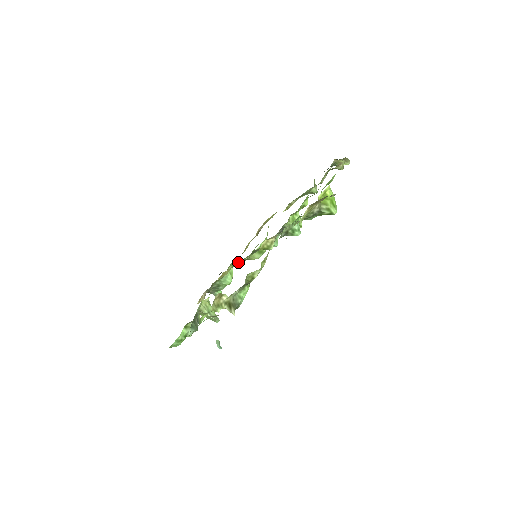
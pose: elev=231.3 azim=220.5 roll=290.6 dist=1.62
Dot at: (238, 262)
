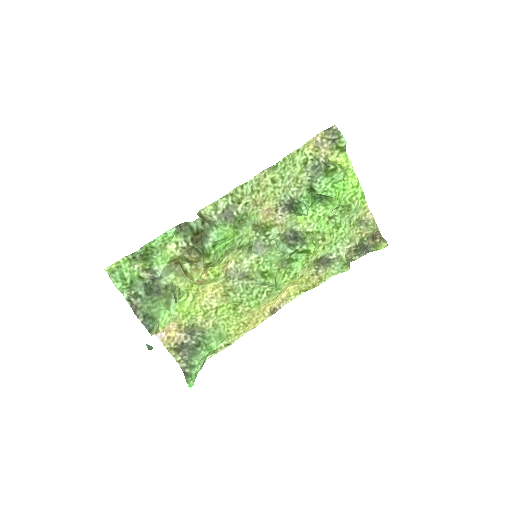
Dot at: (236, 267)
